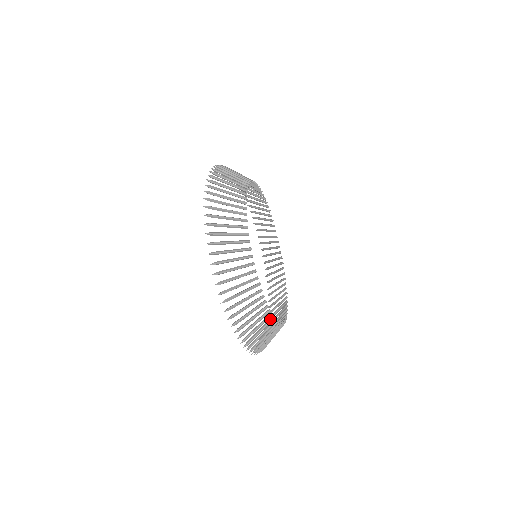
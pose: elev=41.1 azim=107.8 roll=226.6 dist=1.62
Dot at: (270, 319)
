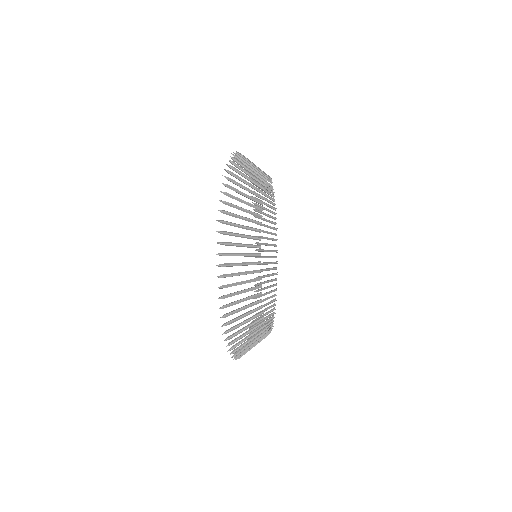
Dot at: (271, 322)
